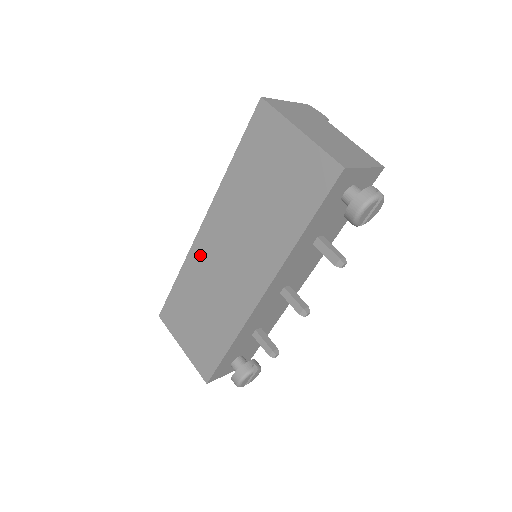
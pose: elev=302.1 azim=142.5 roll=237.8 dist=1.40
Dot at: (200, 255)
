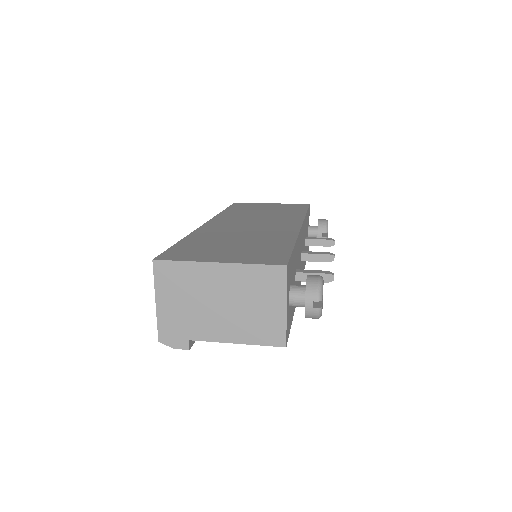
Dot at: (213, 228)
